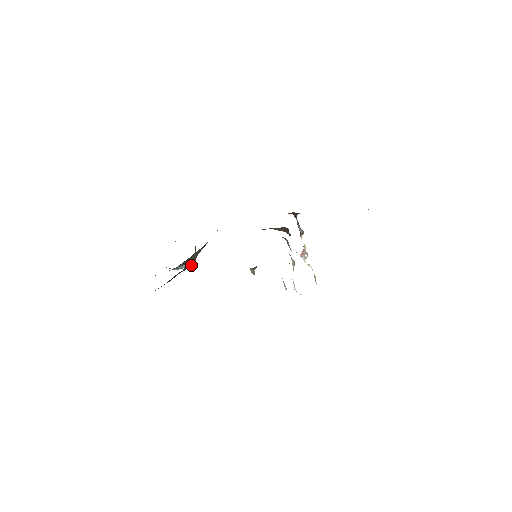
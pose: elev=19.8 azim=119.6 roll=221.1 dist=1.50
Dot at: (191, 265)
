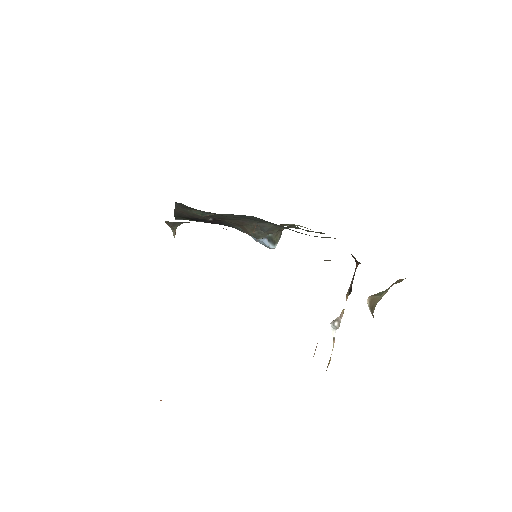
Dot at: (270, 248)
